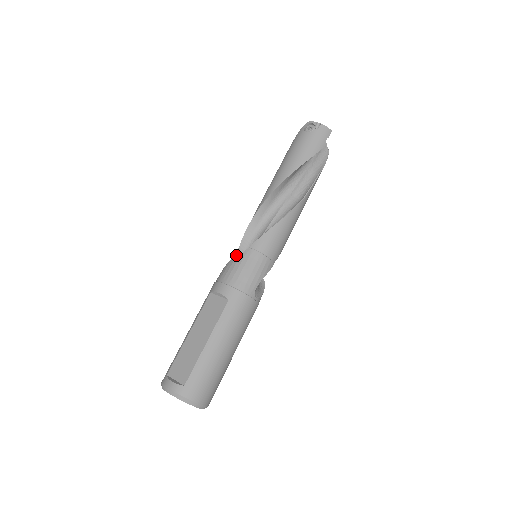
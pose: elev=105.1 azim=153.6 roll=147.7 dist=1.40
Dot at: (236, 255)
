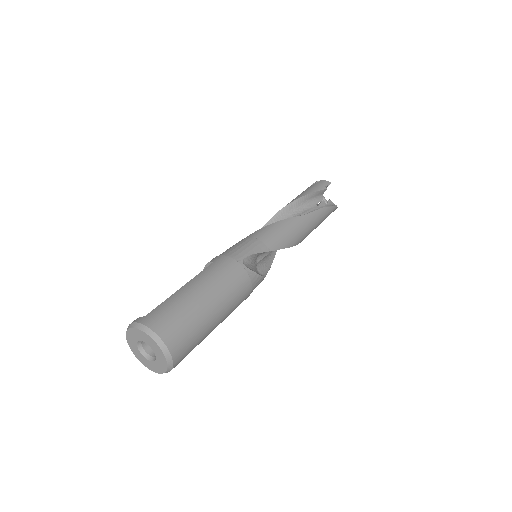
Dot at: occluded
